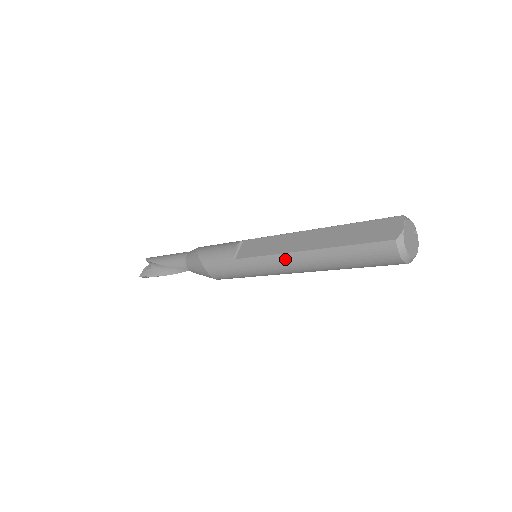
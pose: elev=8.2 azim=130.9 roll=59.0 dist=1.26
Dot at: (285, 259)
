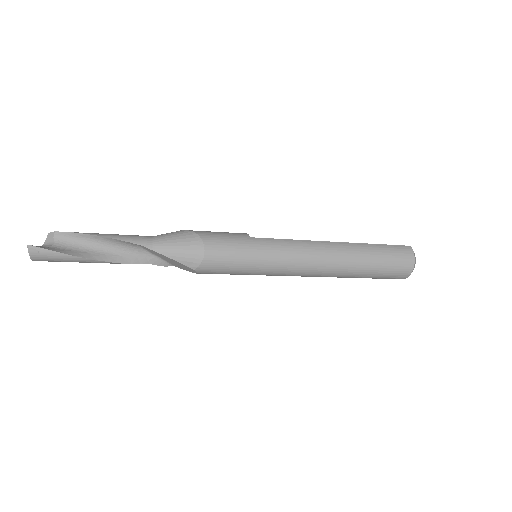
Dot at: (316, 244)
